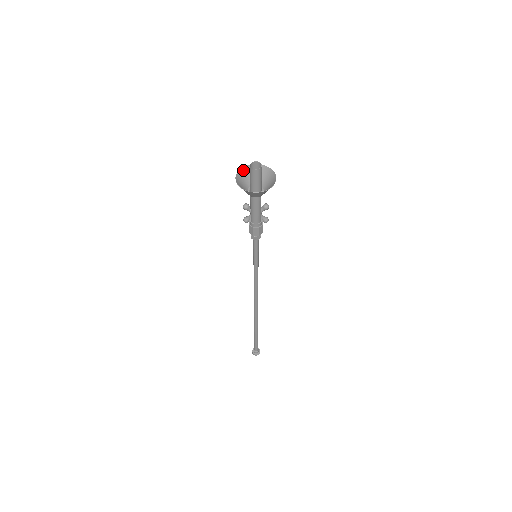
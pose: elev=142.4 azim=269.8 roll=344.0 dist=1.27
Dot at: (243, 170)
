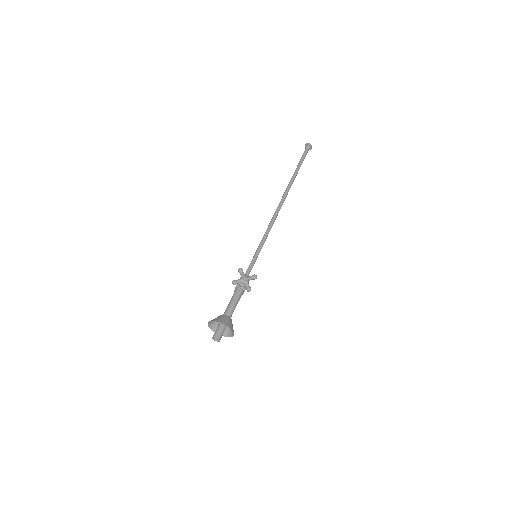
Dot at: (215, 320)
